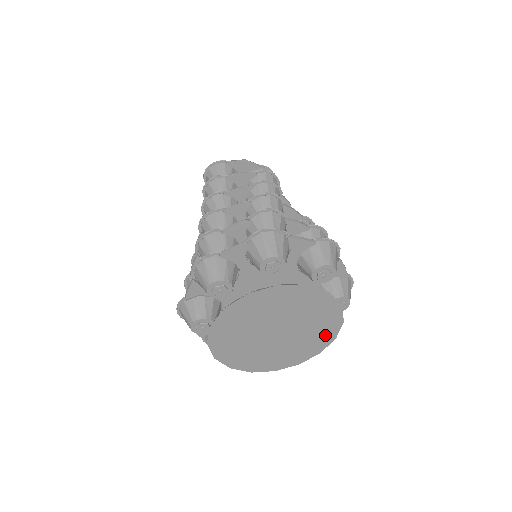
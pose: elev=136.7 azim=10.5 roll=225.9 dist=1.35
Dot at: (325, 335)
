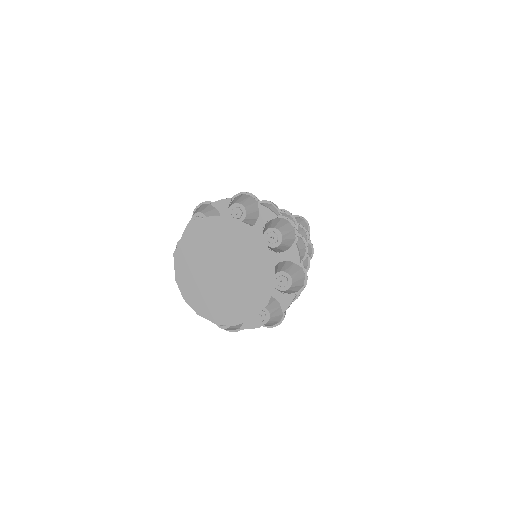
Dot at: (262, 262)
